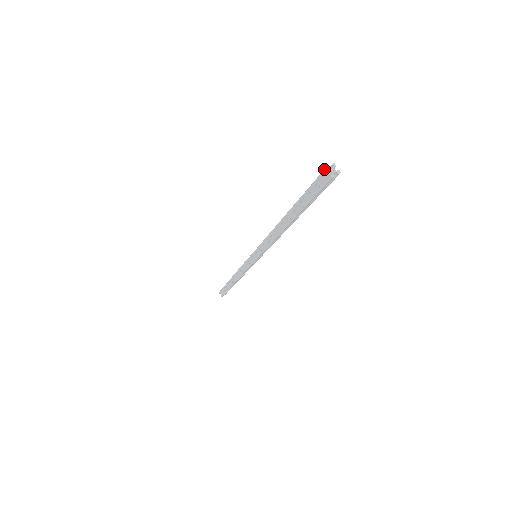
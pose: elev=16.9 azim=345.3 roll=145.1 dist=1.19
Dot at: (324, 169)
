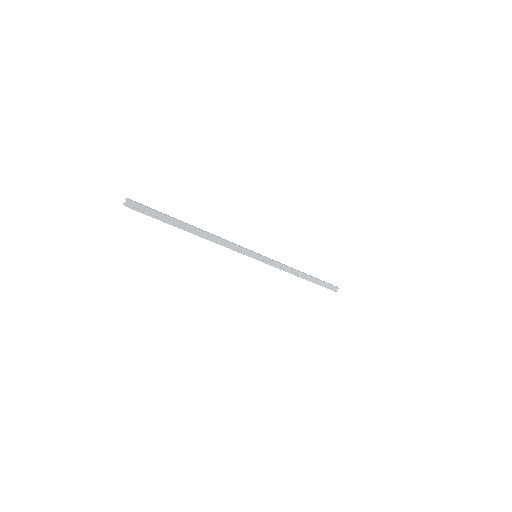
Dot at: (125, 205)
